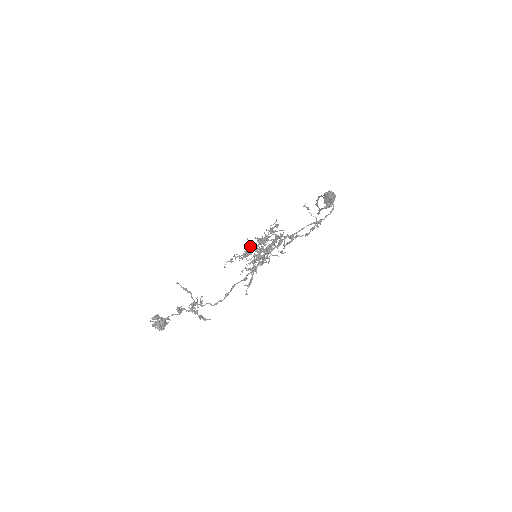
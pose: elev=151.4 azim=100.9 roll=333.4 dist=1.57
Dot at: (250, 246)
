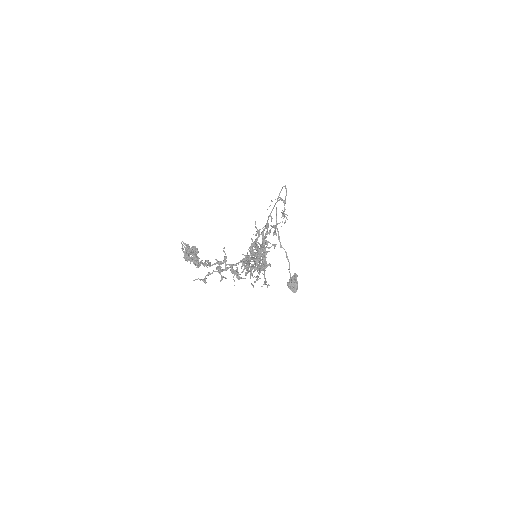
Dot at: (248, 271)
